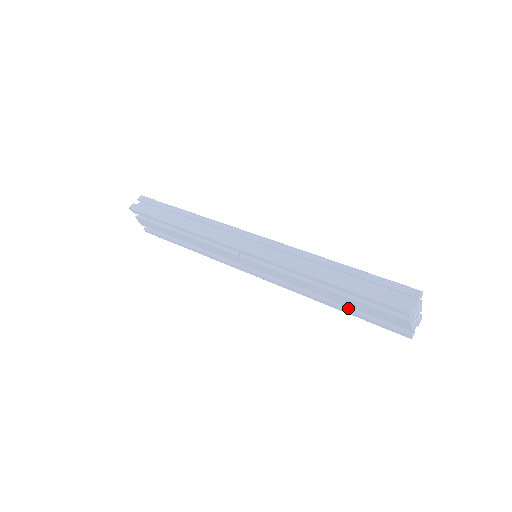
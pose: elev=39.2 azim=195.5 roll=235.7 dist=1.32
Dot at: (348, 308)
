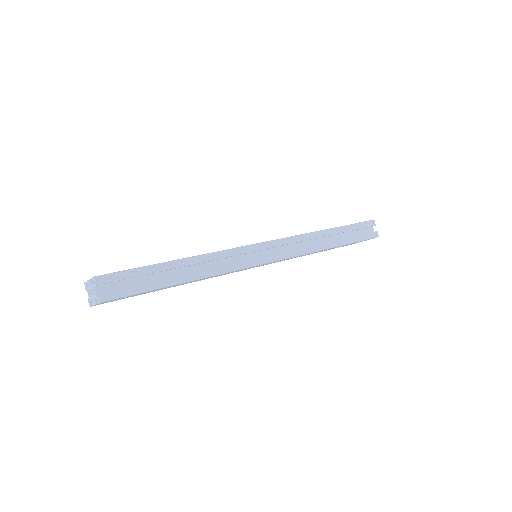
Dot at: occluded
